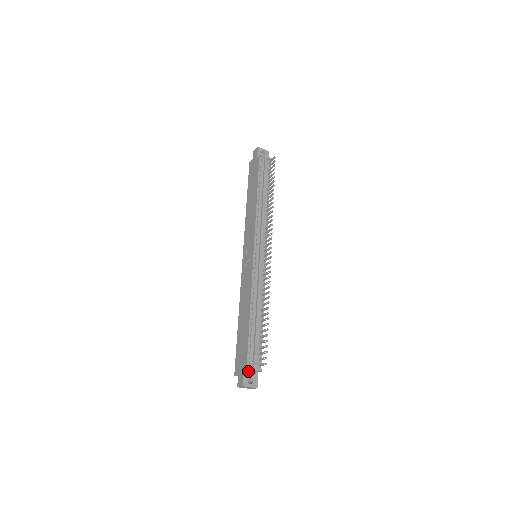
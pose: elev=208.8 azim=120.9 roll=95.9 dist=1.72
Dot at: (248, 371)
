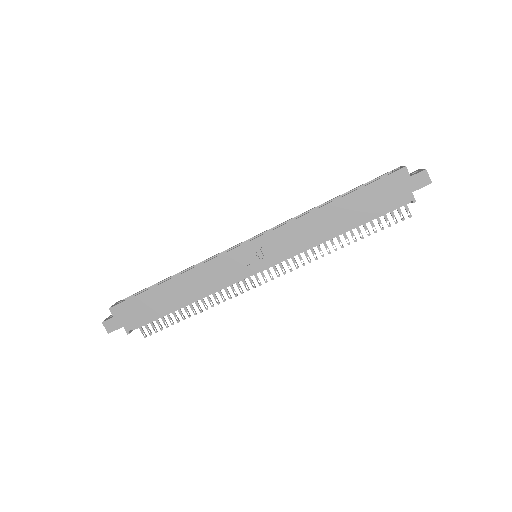
Dot at: (125, 325)
